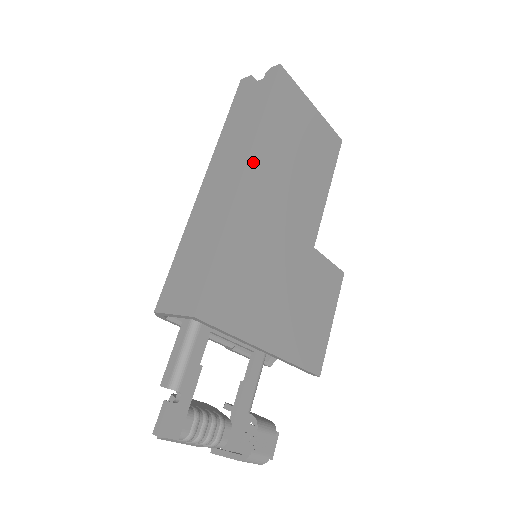
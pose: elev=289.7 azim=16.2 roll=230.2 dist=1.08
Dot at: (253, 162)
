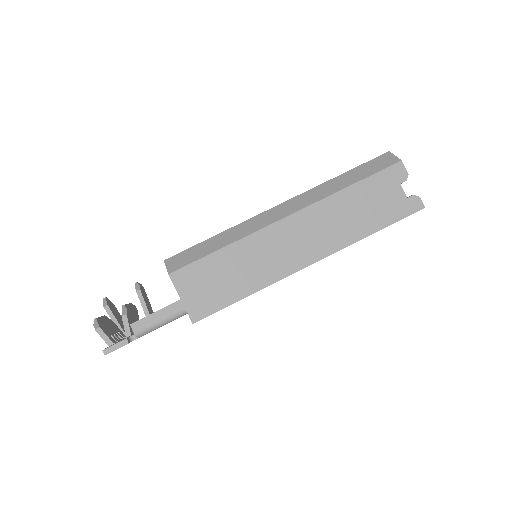
Dot at: (328, 255)
